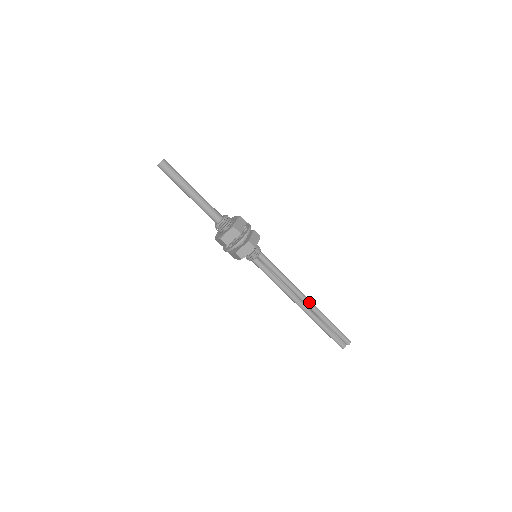
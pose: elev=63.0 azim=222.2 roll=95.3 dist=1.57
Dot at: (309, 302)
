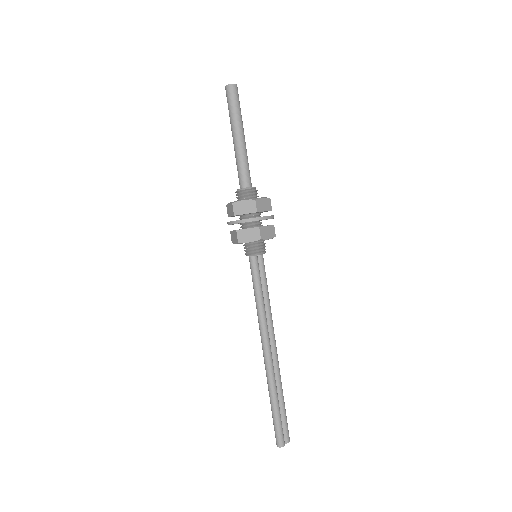
Dot at: occluded
